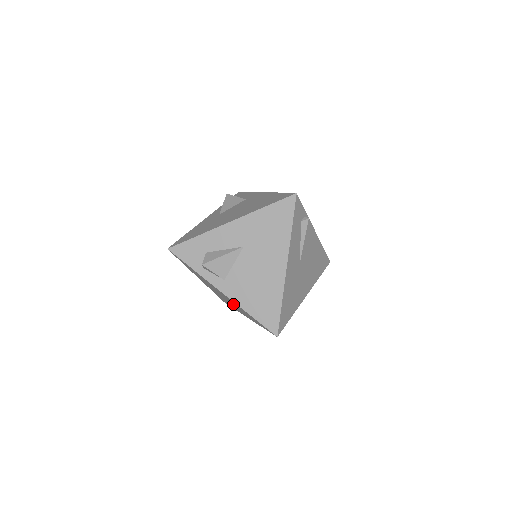
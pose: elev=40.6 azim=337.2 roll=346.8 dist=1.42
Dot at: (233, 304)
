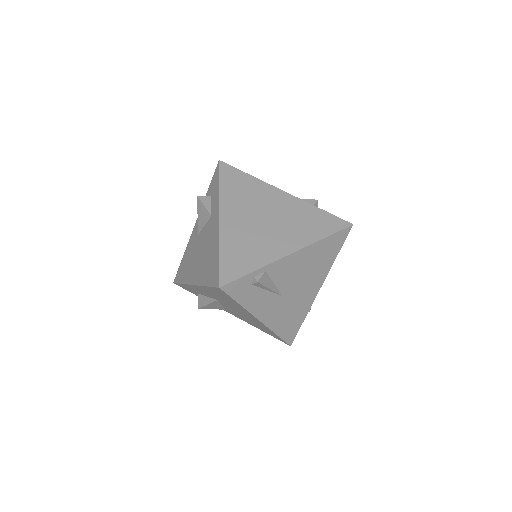
Dot at: occluded
